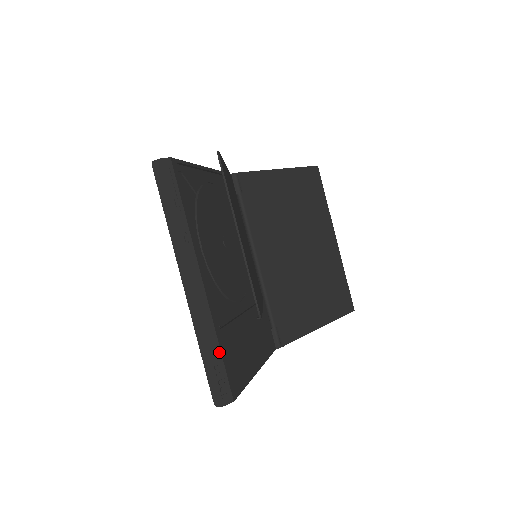
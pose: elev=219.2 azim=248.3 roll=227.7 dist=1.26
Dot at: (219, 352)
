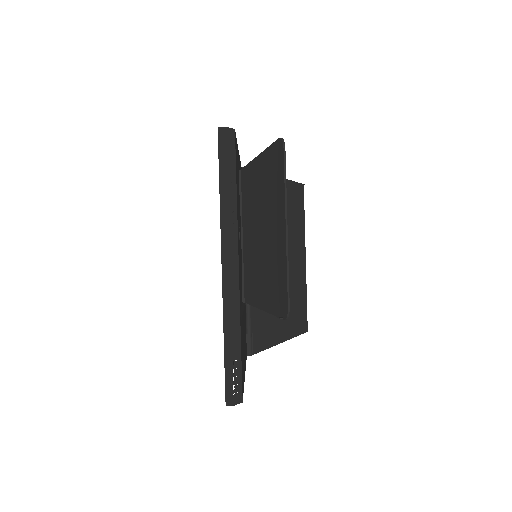
Dot at: (239, 346)
